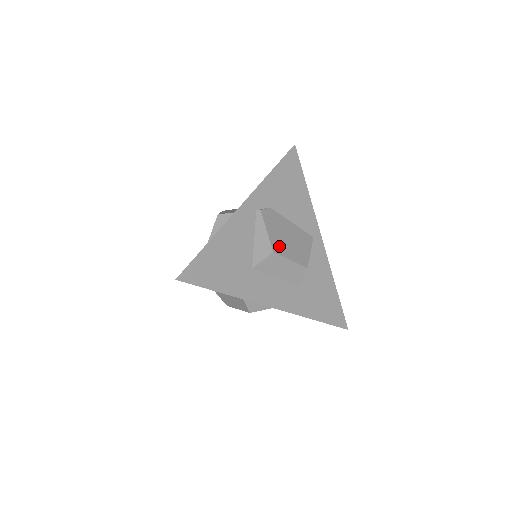
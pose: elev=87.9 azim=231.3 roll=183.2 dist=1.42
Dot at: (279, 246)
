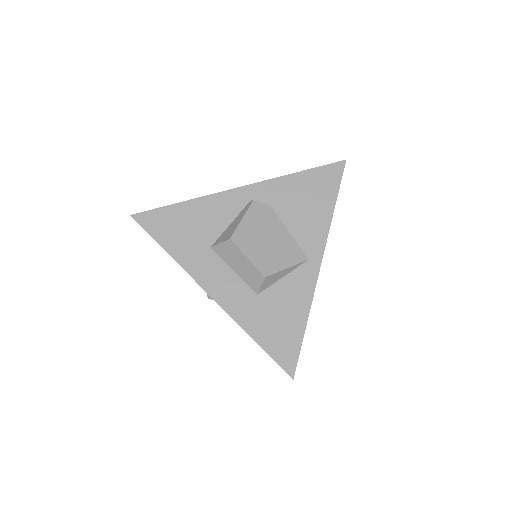
Dot at: (244, 239)
